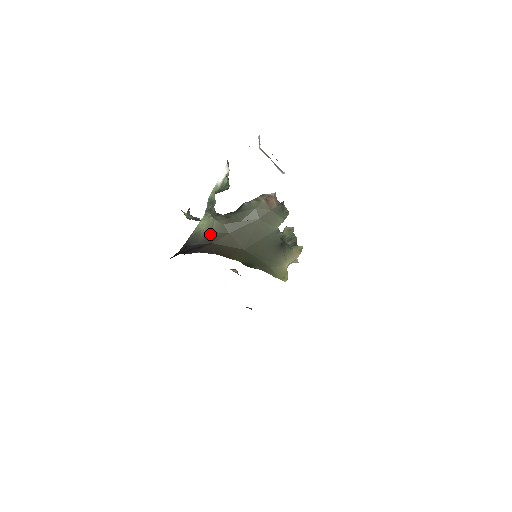
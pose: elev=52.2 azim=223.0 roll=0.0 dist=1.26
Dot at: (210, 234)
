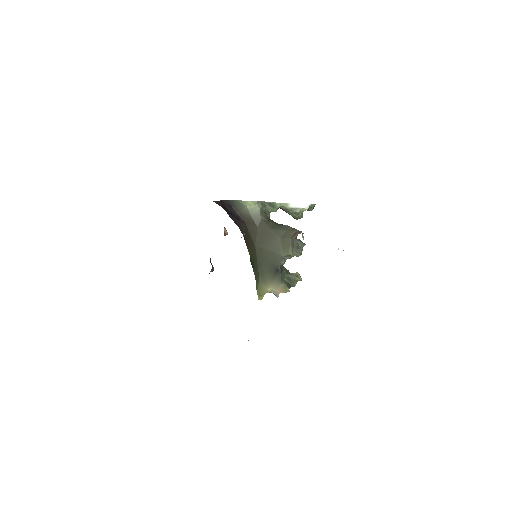
Dot at: (249, 216)
